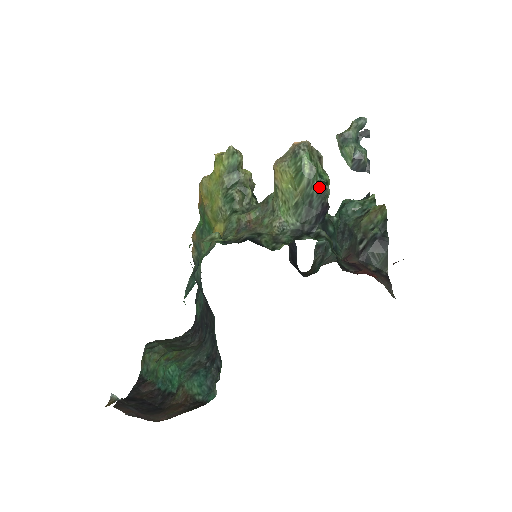
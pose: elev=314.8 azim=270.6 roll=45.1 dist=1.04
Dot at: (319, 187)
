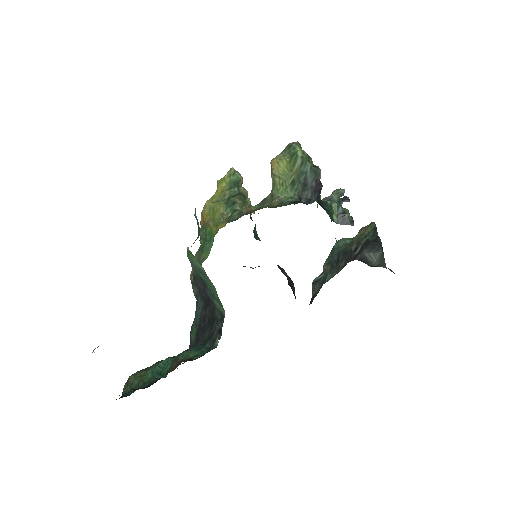
Dot at: (311, 166)
